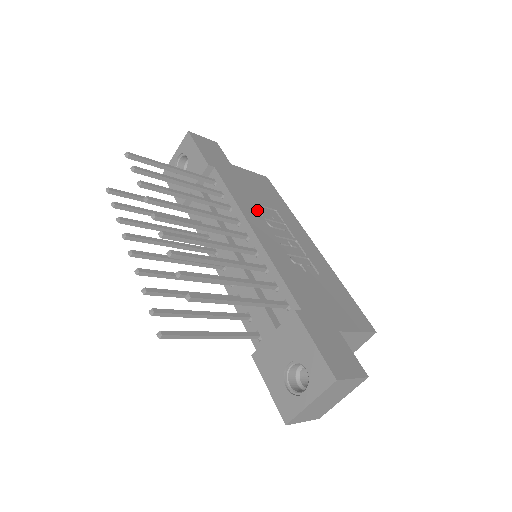
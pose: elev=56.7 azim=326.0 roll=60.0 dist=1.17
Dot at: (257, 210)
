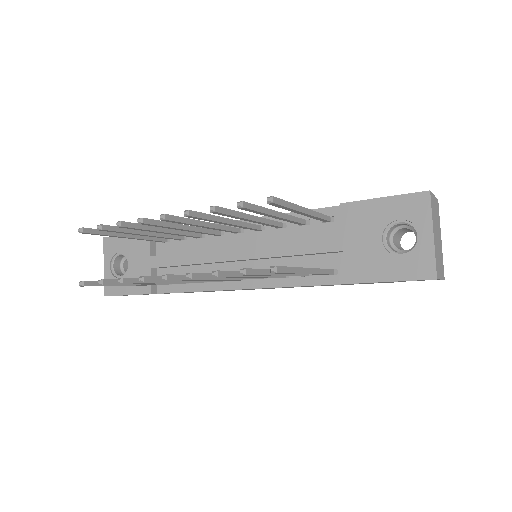
Dot at: occluded
